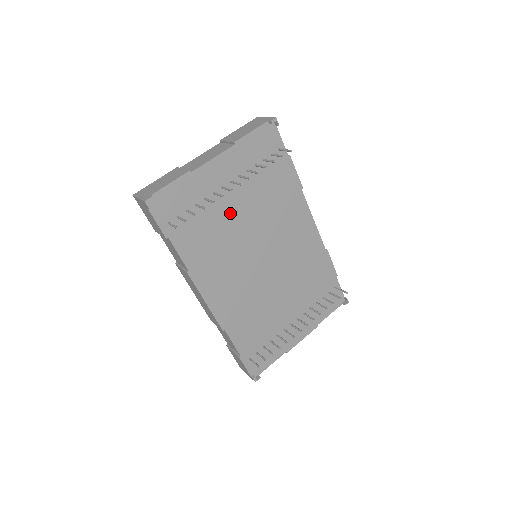
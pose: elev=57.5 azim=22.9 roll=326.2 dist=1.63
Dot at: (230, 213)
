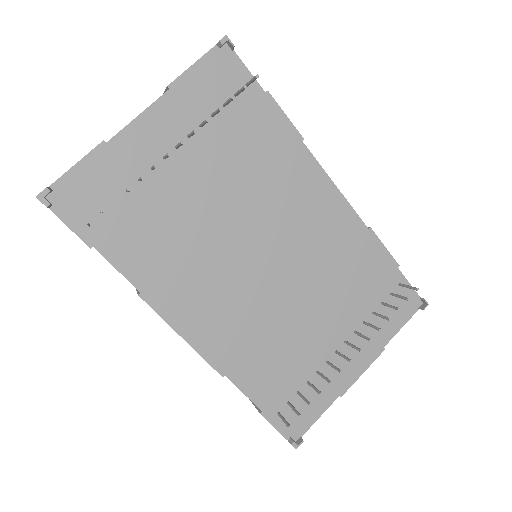
Dot at: (188, 195)
